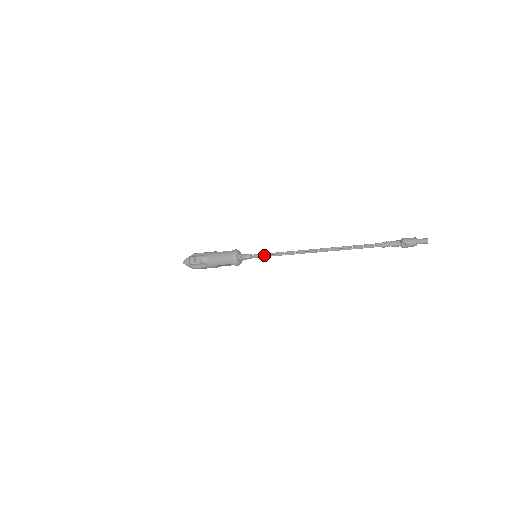
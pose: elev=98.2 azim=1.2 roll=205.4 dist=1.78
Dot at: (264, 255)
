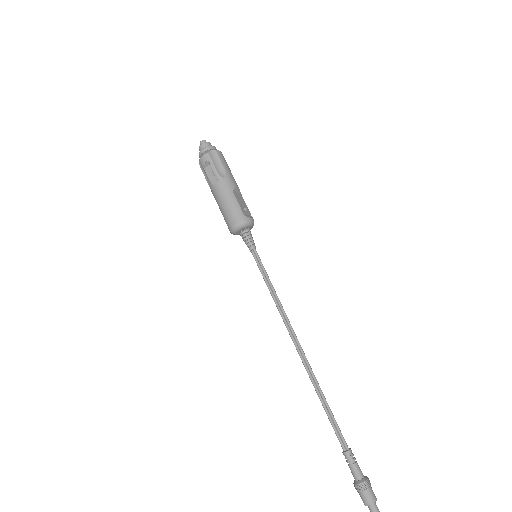
Dot at: (262, 269)
